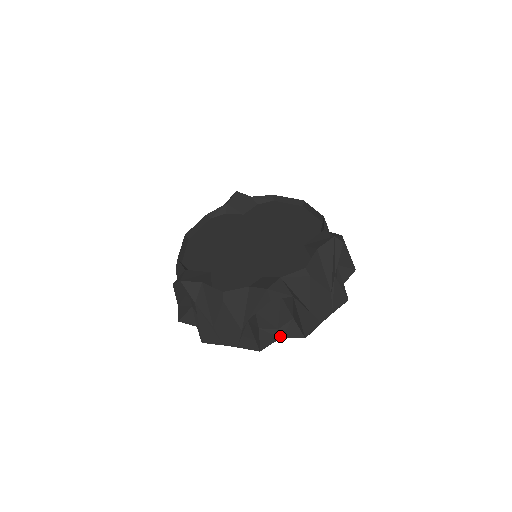
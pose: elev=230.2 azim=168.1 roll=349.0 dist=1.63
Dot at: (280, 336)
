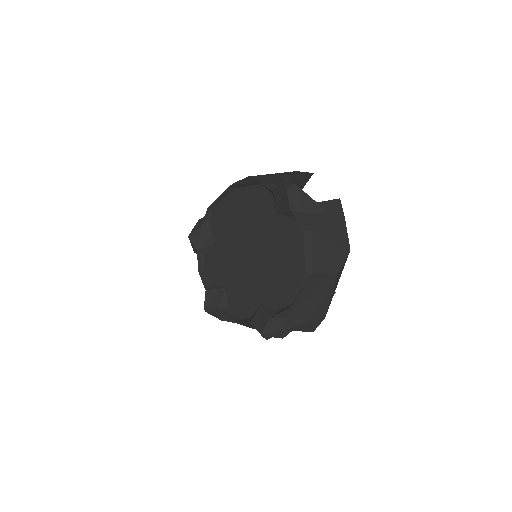
Dot at: occluded
